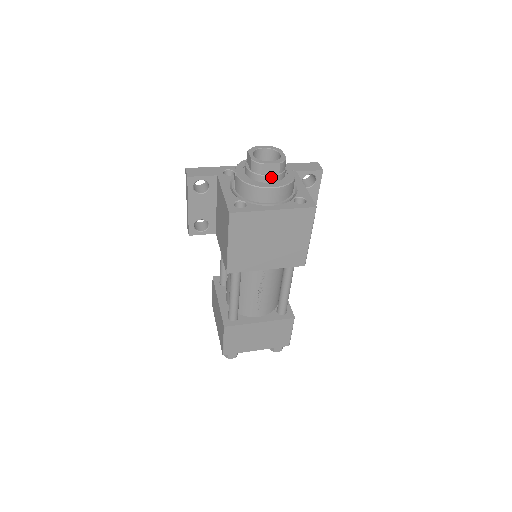
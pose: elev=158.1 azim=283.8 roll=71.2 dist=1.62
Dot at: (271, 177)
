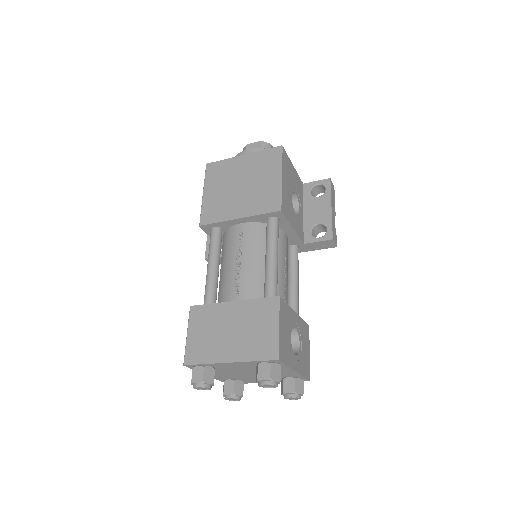
Dot at: occluded
